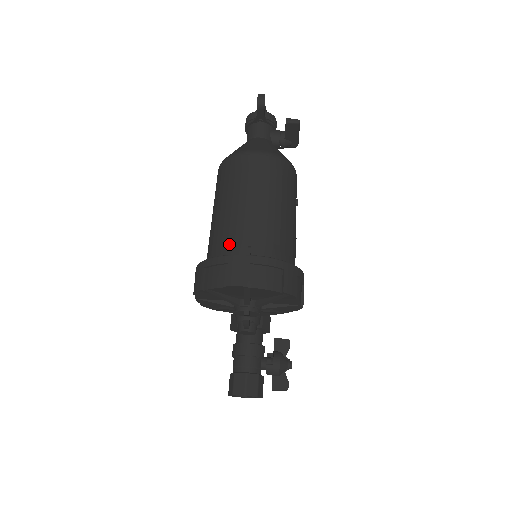
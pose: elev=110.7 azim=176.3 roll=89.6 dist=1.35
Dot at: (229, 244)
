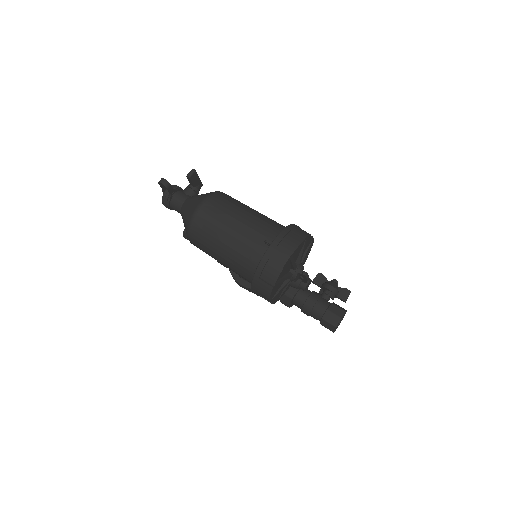
Dot at: (253, 254)
